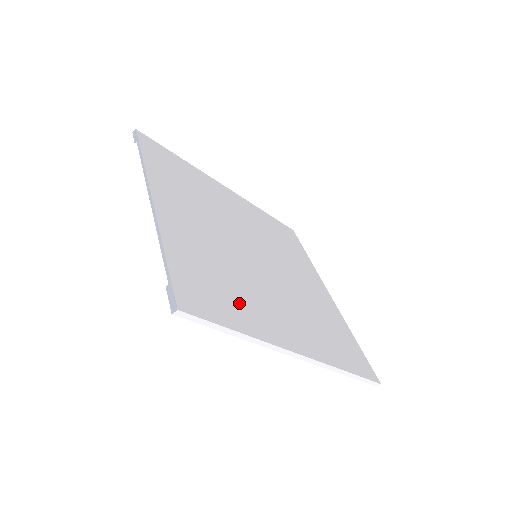
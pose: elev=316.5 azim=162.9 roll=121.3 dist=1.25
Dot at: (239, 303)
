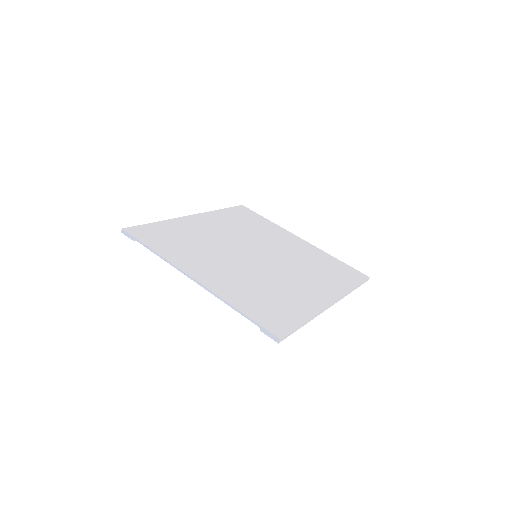
Dot at: (287, 303)
